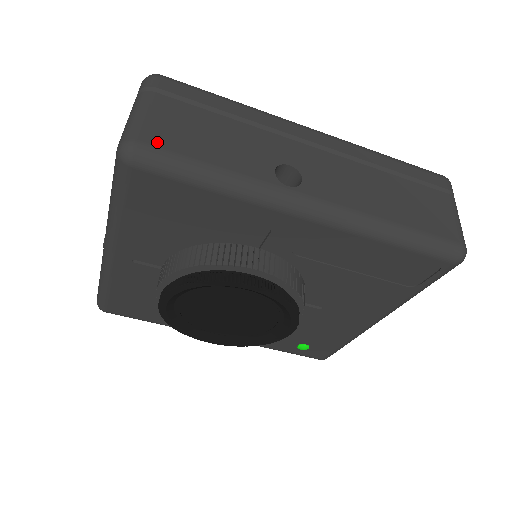
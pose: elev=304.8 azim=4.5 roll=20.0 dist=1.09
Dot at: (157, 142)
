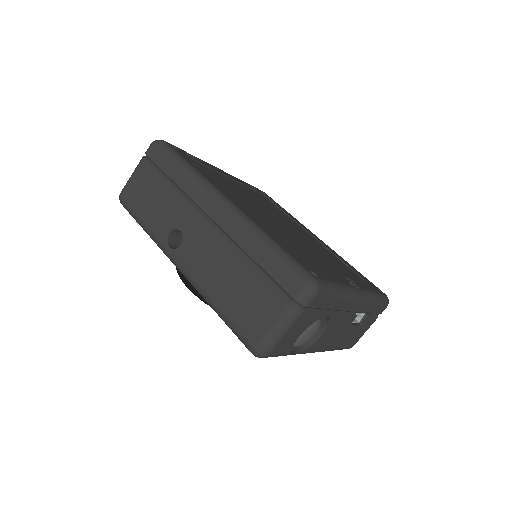
Dot at: (128, 198)
